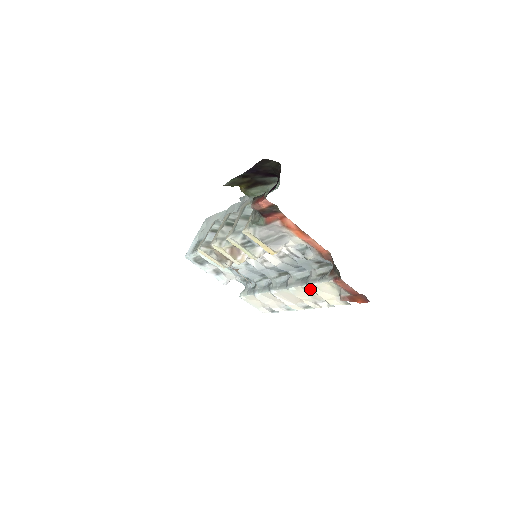
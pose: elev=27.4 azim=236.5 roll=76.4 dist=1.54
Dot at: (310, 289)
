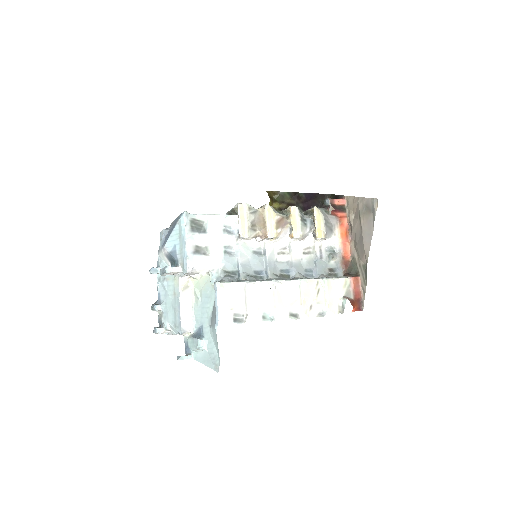
Dot at: (325, 283)
